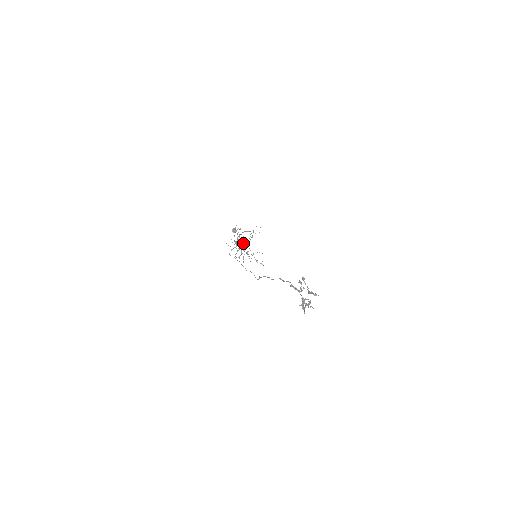
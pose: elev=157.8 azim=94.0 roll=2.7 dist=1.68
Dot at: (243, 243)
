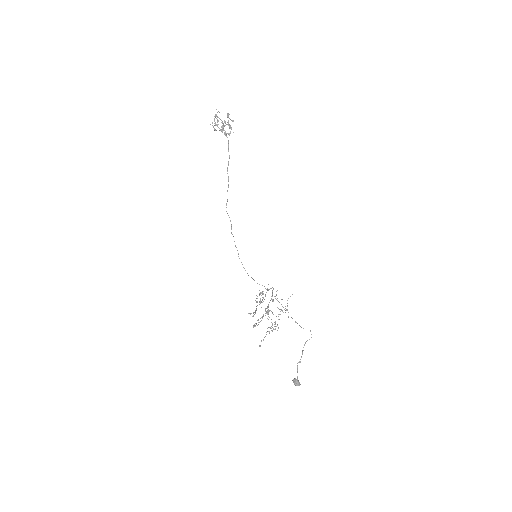
Dot at: (266, 289)
